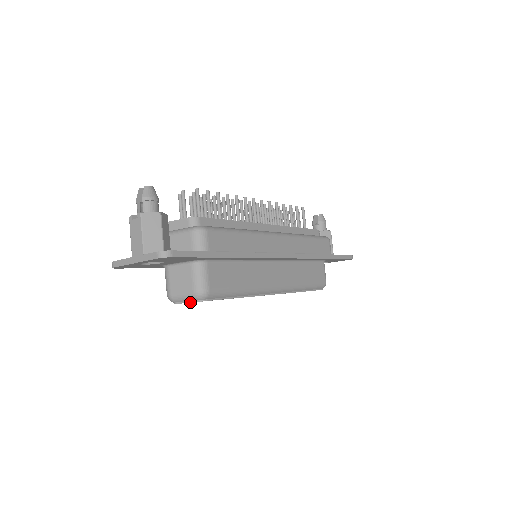
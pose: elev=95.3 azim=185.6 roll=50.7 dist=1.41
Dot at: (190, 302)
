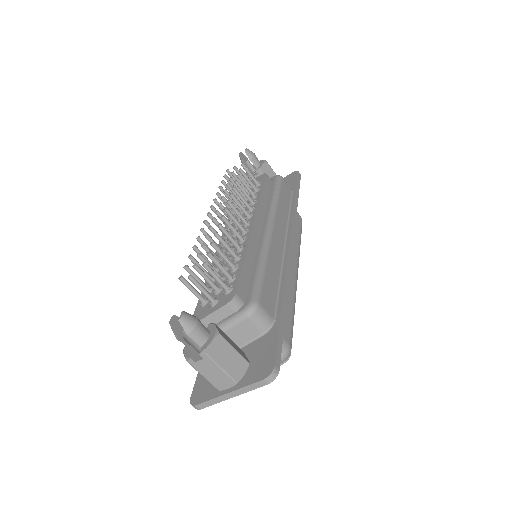
Dot at: occluded
